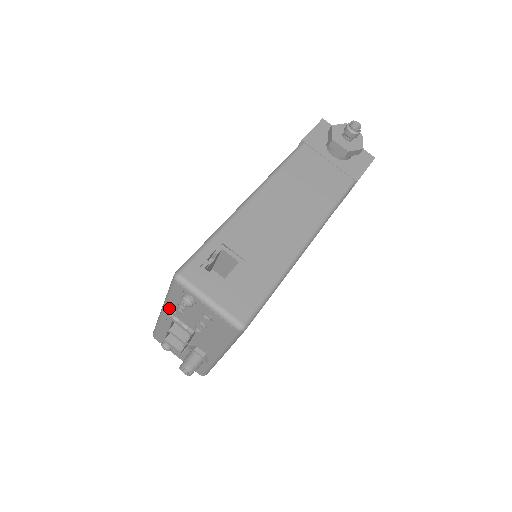
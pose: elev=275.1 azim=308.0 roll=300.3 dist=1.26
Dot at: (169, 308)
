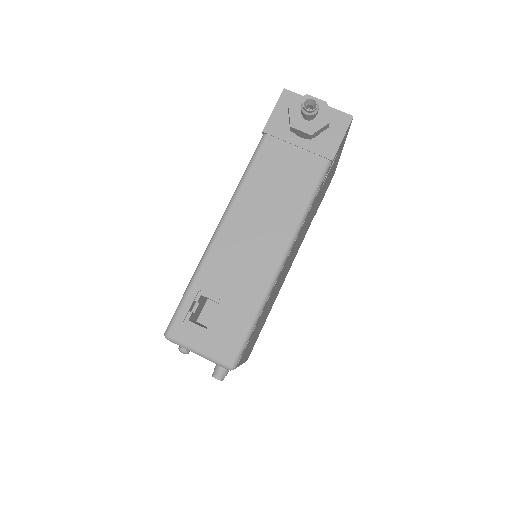
Dot at: occluded
